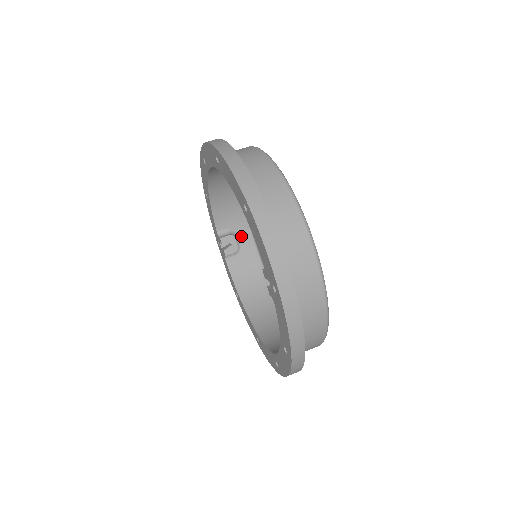
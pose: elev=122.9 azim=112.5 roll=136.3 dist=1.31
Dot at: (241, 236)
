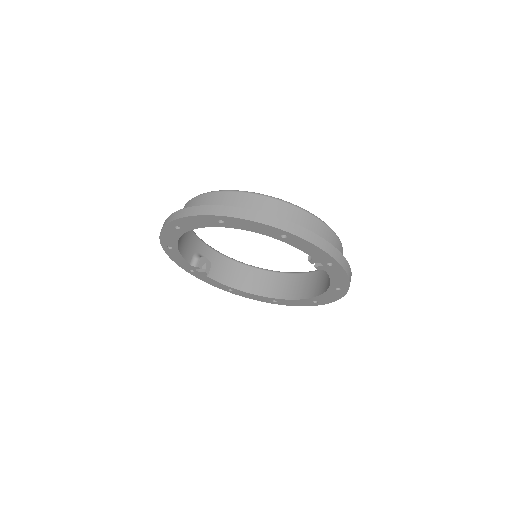
Dot at: (202, 252)
